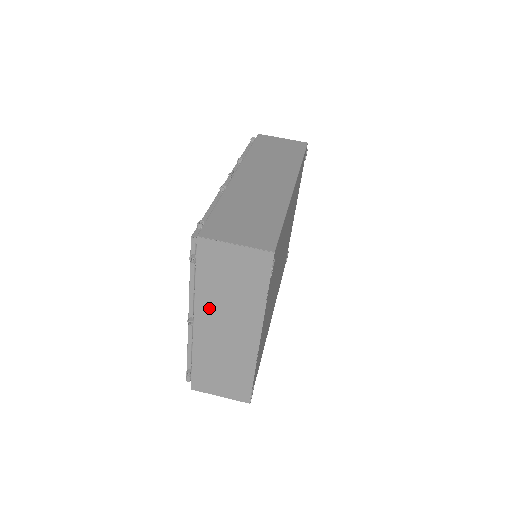
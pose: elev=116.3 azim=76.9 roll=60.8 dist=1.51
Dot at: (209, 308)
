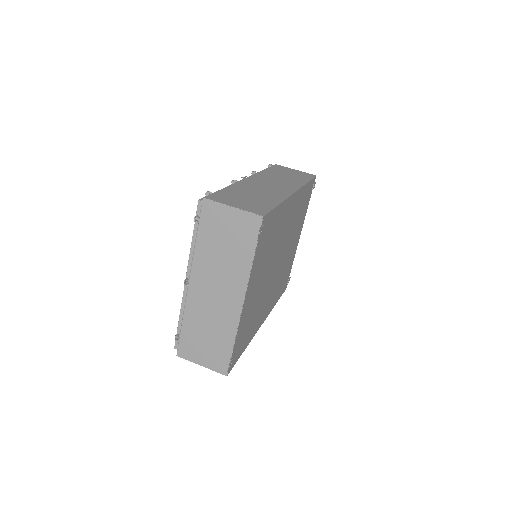
Dot at: (204, 268)
